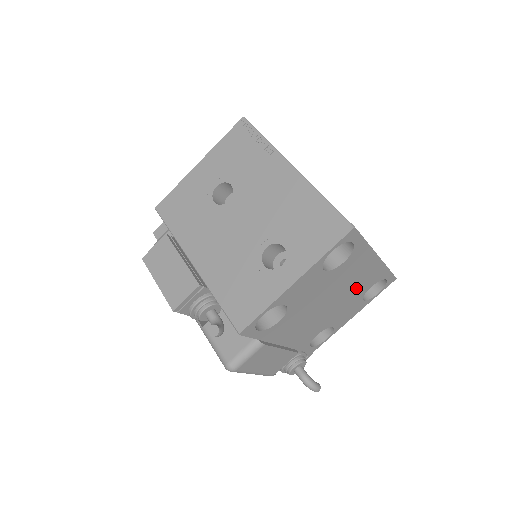
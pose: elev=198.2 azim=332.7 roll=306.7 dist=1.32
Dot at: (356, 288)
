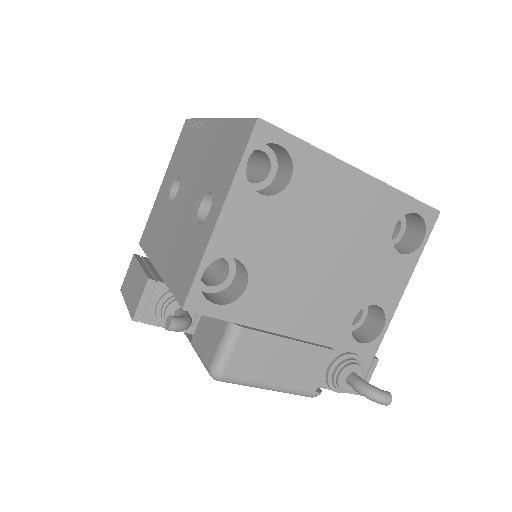
Dot at: (362, 229)
